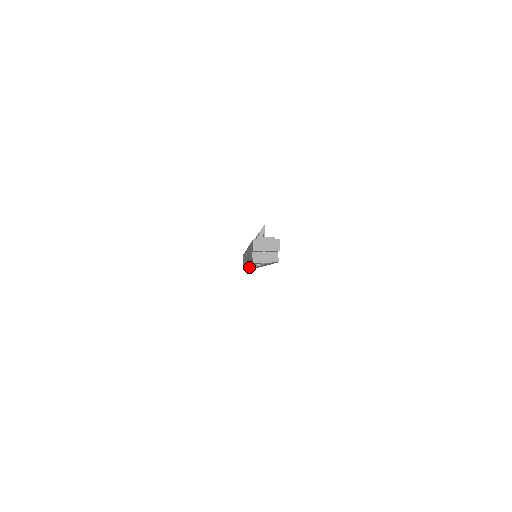
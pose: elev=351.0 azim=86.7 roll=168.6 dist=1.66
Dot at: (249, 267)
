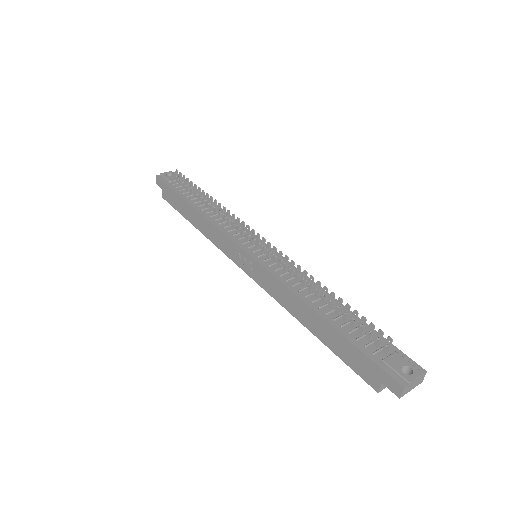
Dot at: occluded
